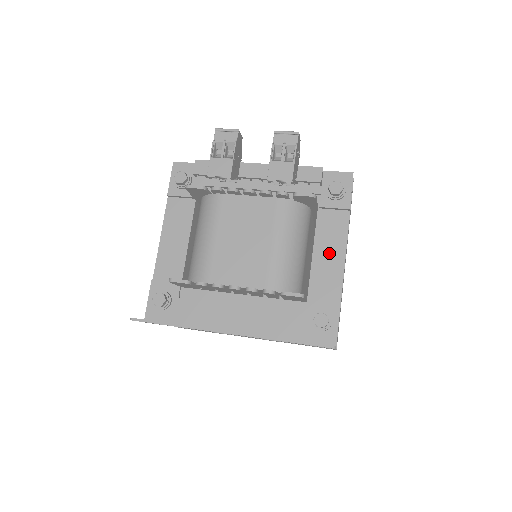
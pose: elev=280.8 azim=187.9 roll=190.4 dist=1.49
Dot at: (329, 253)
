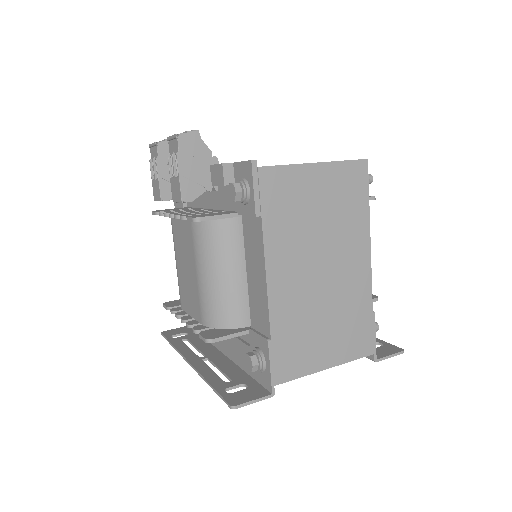
Dot at: (256, 275)
